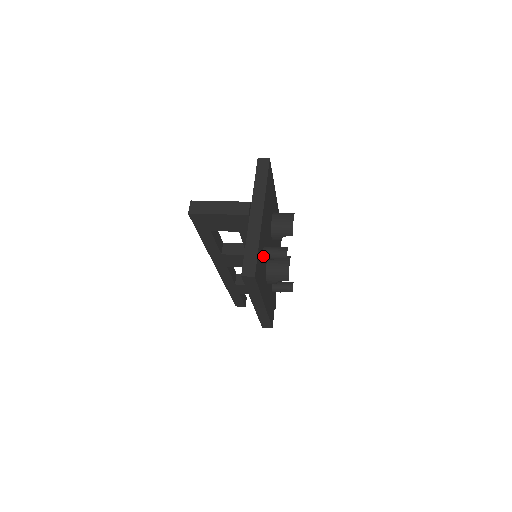
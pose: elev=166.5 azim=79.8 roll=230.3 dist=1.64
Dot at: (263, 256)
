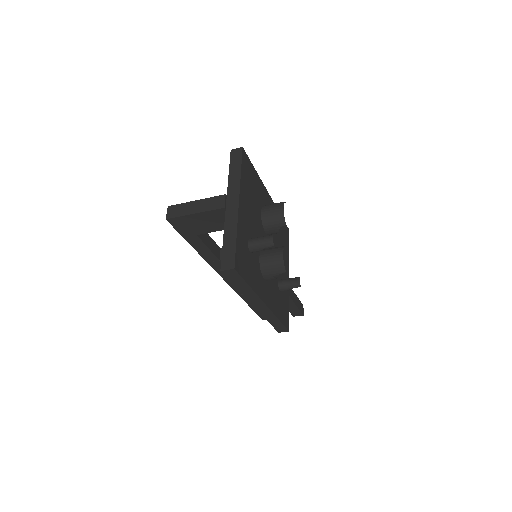
Dot at: (249, 249)
